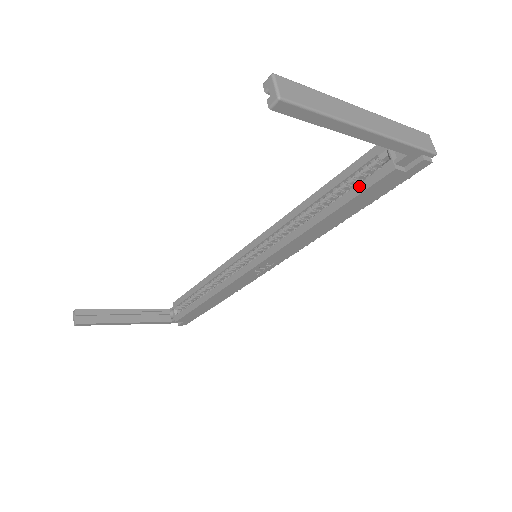
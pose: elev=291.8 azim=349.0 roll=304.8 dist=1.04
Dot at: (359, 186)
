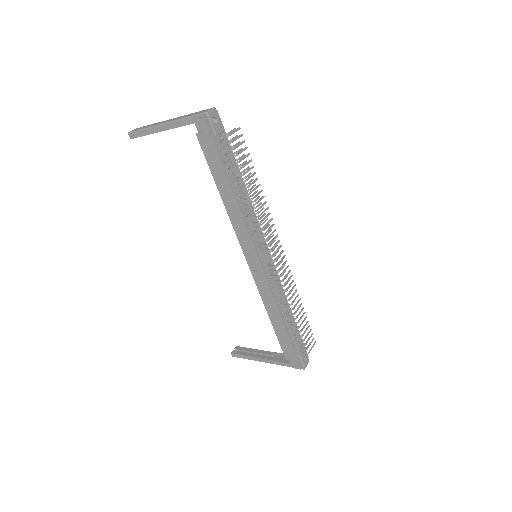
Dot at: (209, 158)
